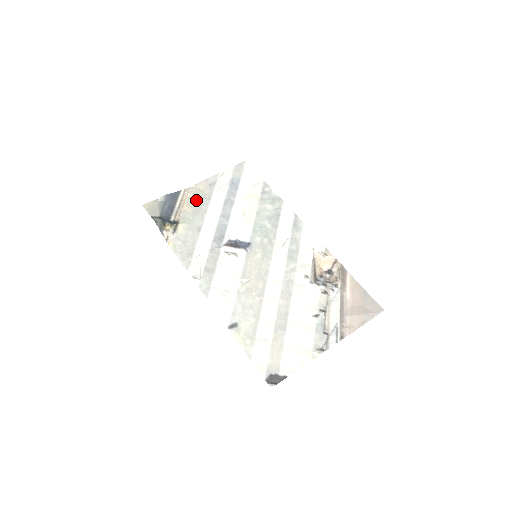
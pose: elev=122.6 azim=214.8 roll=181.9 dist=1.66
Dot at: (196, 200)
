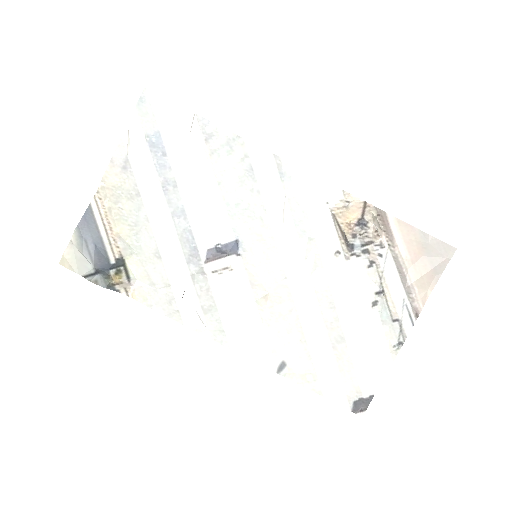
Dot at: (122, 208)
